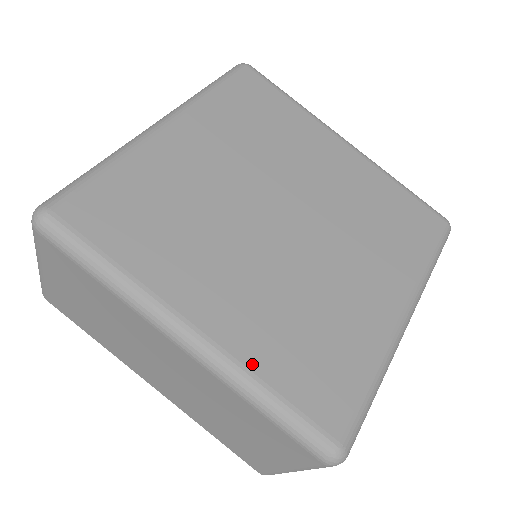
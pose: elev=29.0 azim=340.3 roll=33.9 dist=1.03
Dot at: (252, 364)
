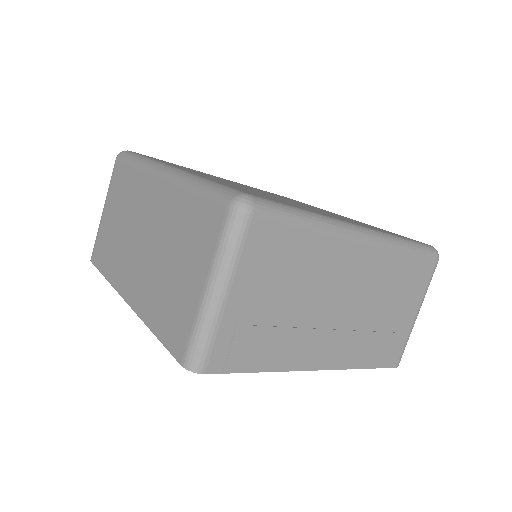
Dot at: occluded
